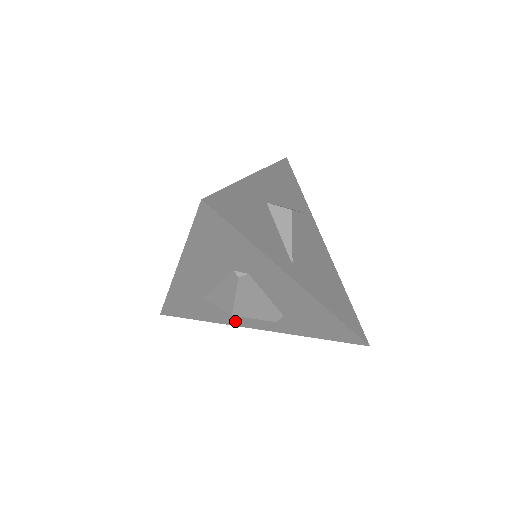
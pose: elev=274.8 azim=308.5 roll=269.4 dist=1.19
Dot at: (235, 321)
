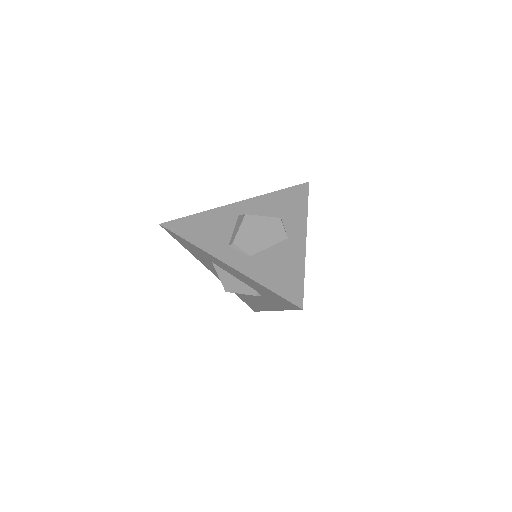
Dot at: (206, 265)
